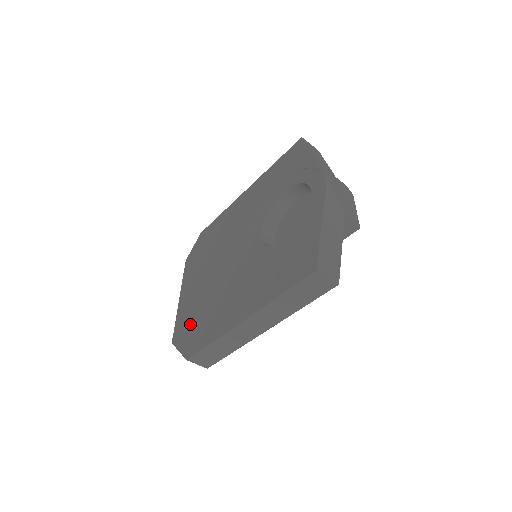
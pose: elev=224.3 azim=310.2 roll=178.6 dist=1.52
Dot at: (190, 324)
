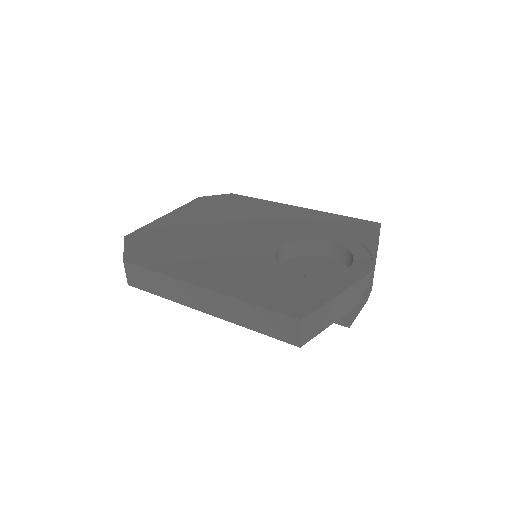
Dot at: (155, 241)
